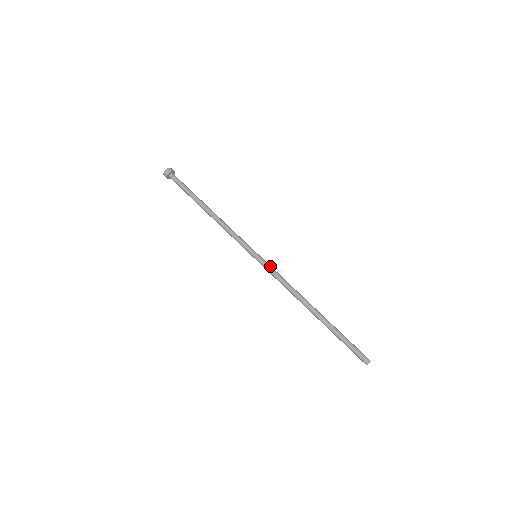
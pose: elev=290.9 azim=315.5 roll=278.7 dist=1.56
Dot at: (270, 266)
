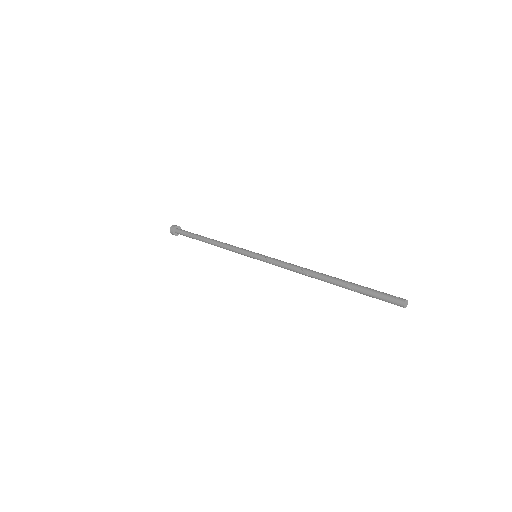
Dot at: occluded
